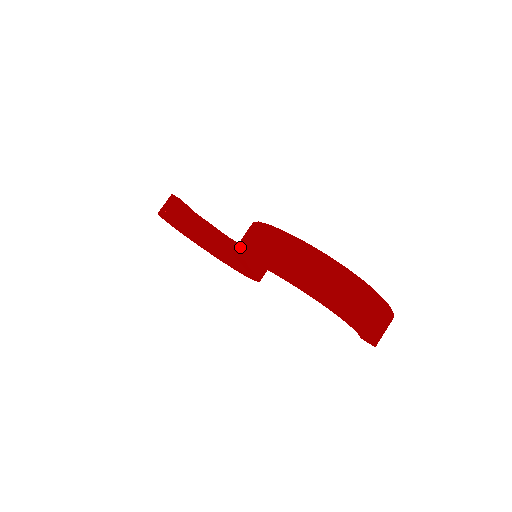
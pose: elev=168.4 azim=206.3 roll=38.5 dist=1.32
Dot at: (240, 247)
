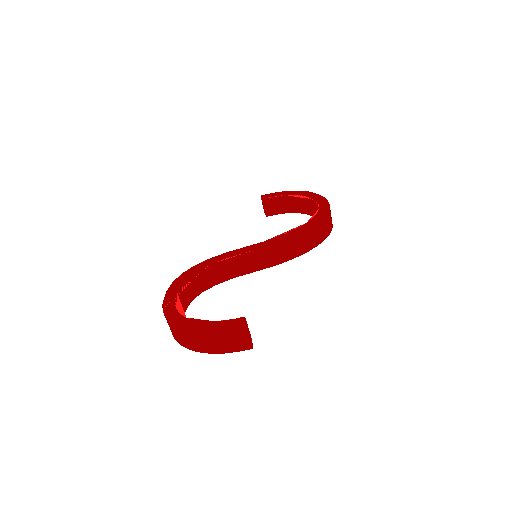
Dot at: occluded
